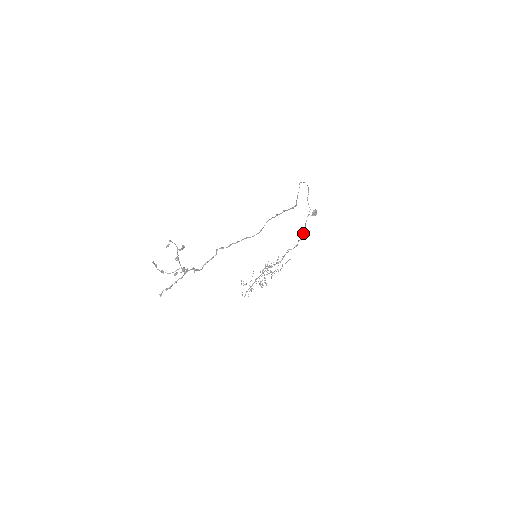
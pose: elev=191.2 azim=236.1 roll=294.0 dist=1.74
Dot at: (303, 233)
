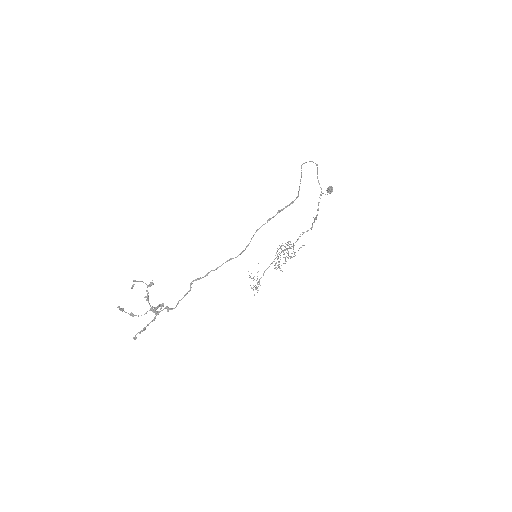
Dot at: (316, 216)
